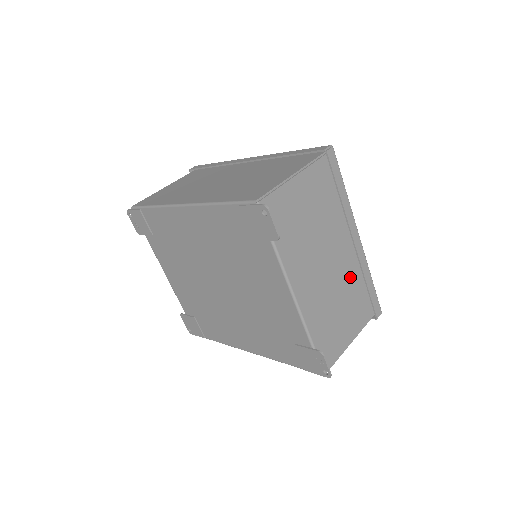
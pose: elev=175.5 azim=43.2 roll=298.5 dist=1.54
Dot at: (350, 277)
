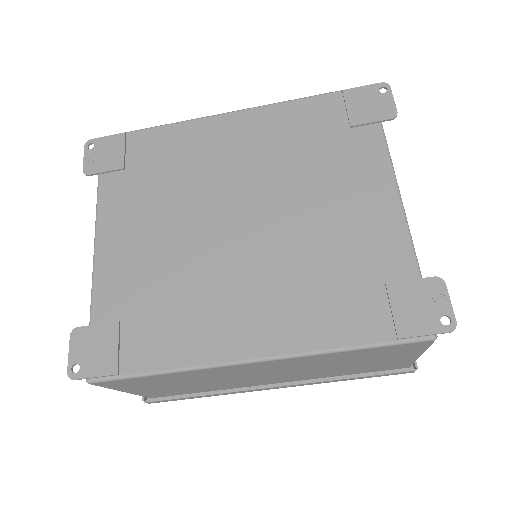
Dot at: occluded
